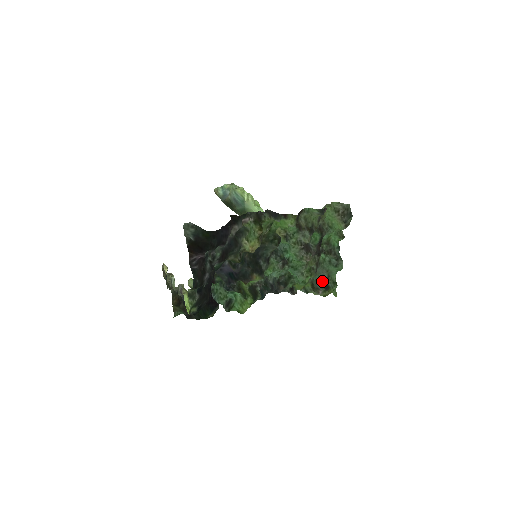
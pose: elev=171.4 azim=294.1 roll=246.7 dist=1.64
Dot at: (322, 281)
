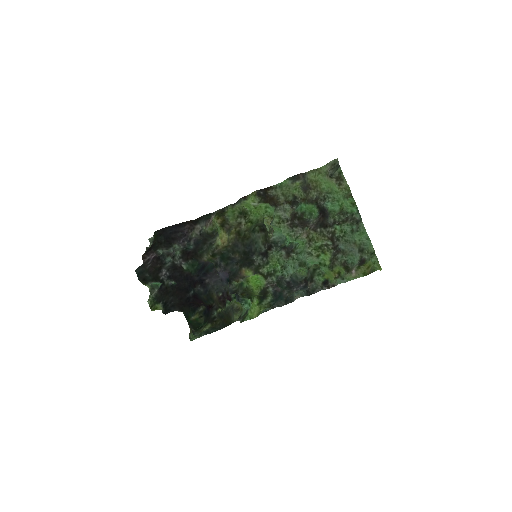
Dot at: (357, 259)
